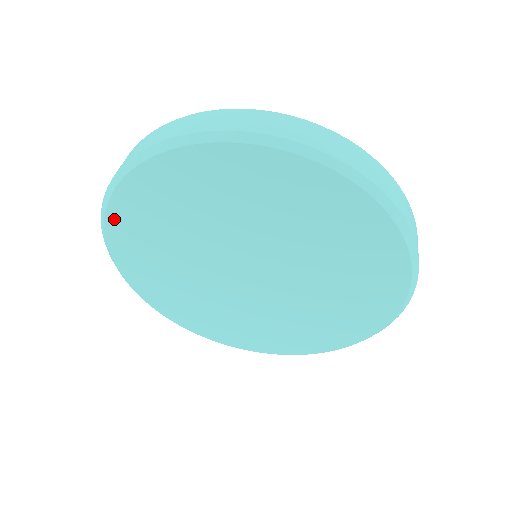
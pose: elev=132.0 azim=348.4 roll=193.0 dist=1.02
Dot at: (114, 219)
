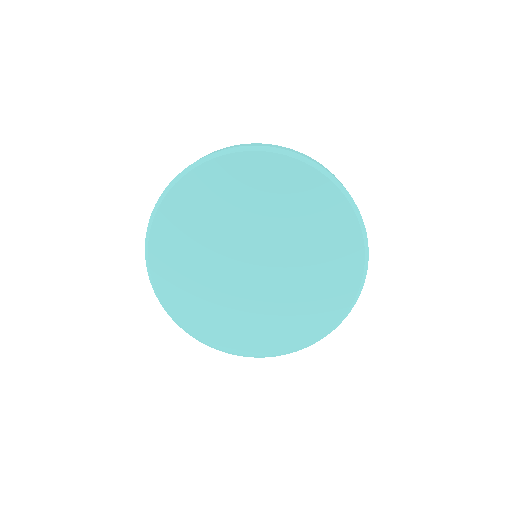
Dot at: (177, 314)
